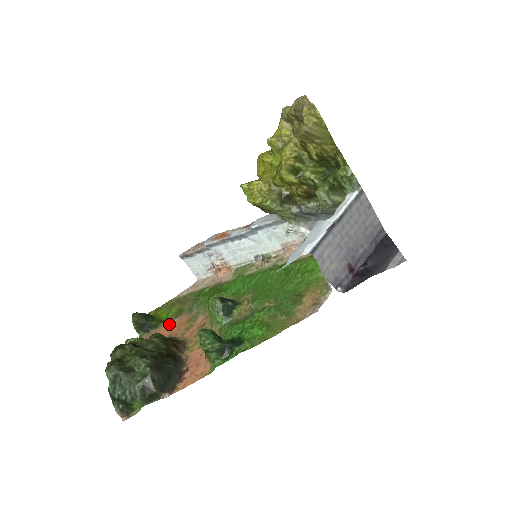
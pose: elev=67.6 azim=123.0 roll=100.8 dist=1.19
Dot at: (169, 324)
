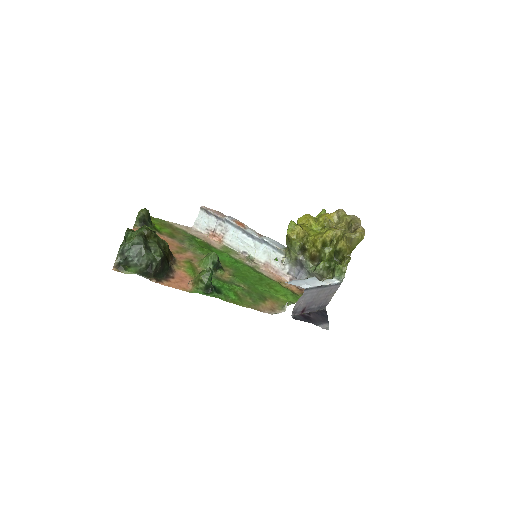
Dot at: (162, 236)
